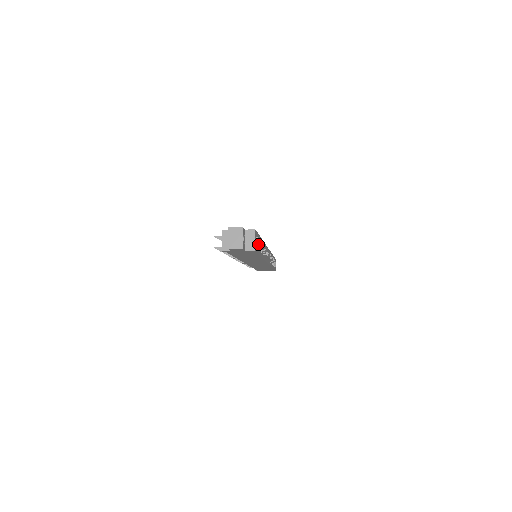
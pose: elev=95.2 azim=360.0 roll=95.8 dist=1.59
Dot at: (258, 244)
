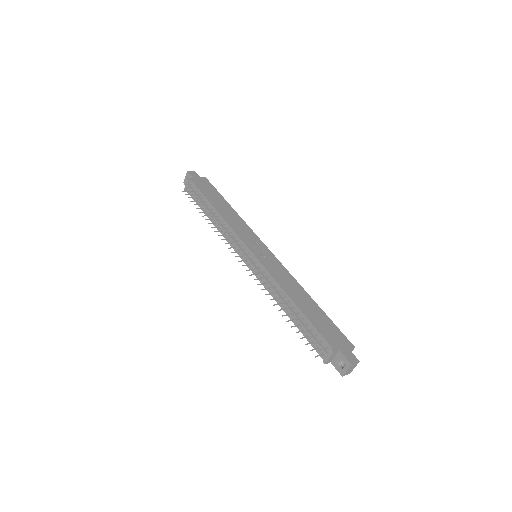
Dot at: occluded
